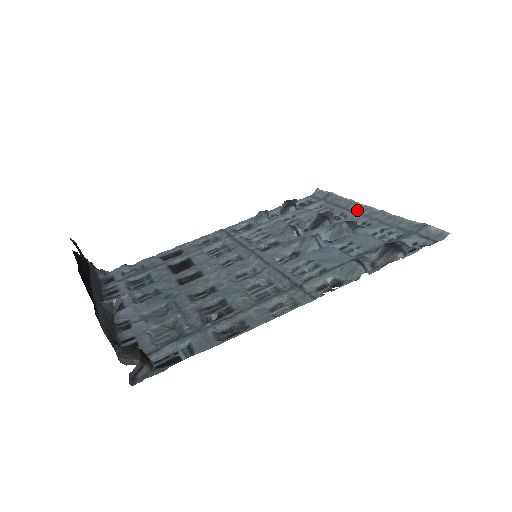
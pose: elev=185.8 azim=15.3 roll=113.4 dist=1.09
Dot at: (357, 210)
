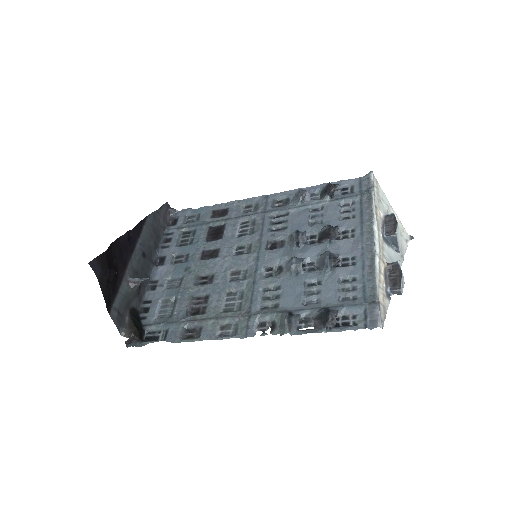
Dot at: (365, 234)
